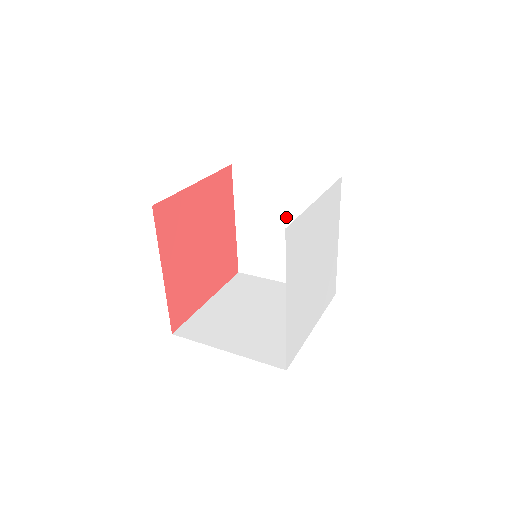
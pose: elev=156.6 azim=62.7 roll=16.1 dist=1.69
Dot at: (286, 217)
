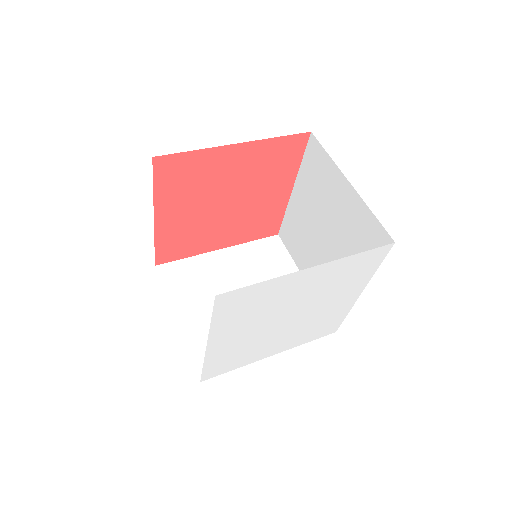
Dot at: (331, 228)
